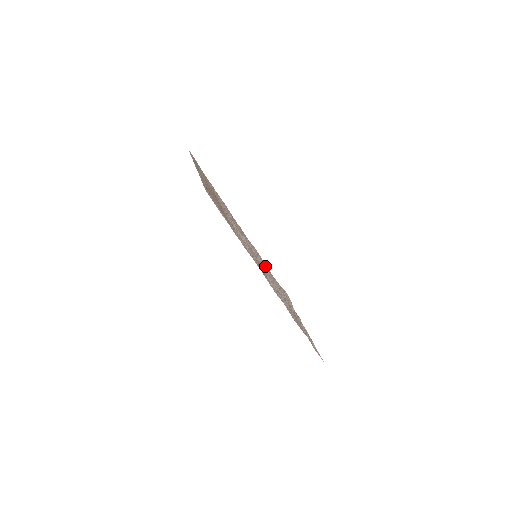
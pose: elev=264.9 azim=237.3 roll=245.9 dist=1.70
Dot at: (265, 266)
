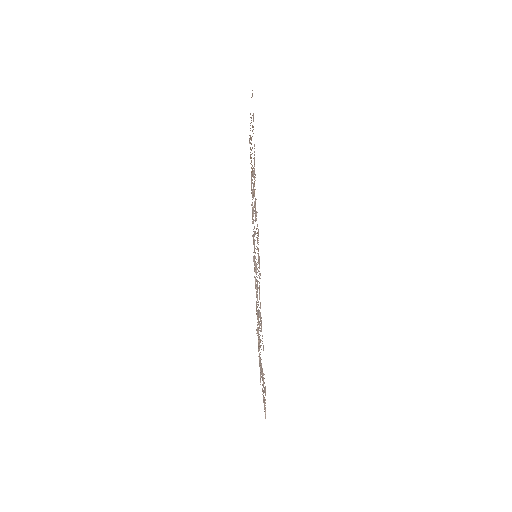
Dot at: occluded
